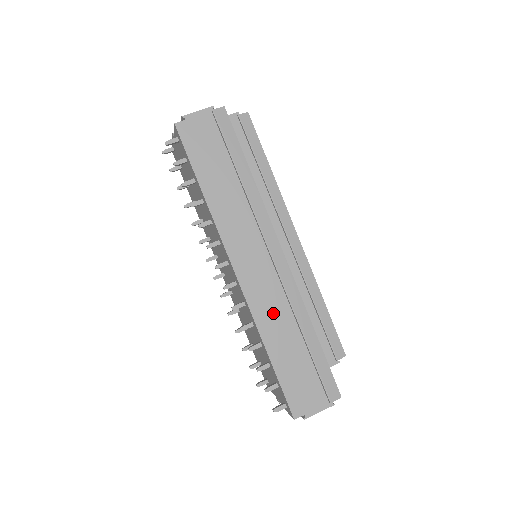
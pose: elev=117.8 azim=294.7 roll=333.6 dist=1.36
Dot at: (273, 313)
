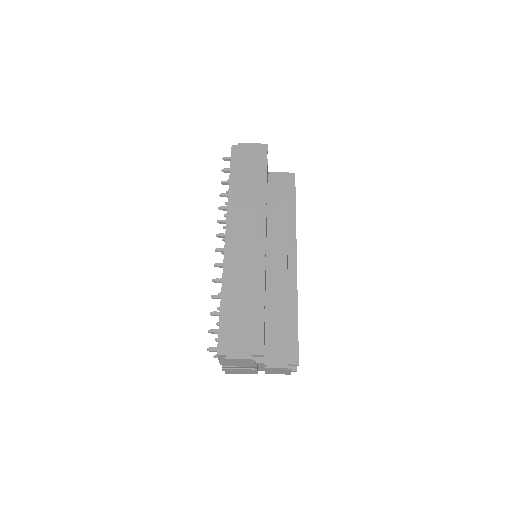
Dot at: (239, 272)
